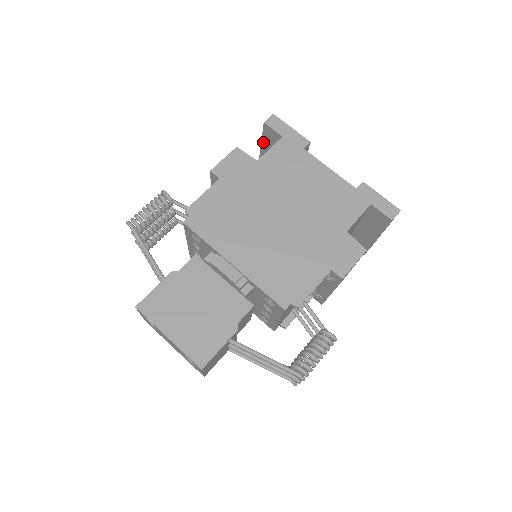
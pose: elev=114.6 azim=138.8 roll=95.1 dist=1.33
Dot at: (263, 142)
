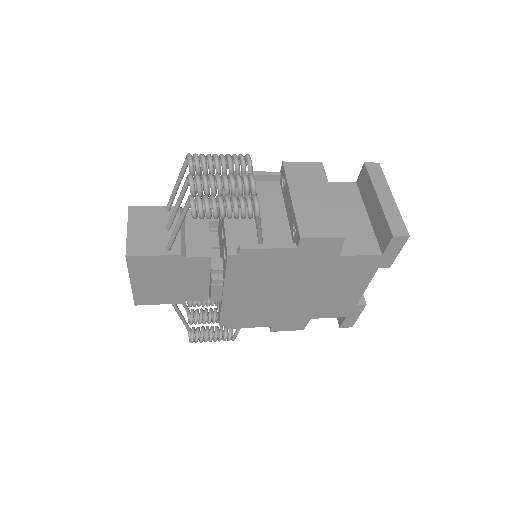
Dot at: occluded
